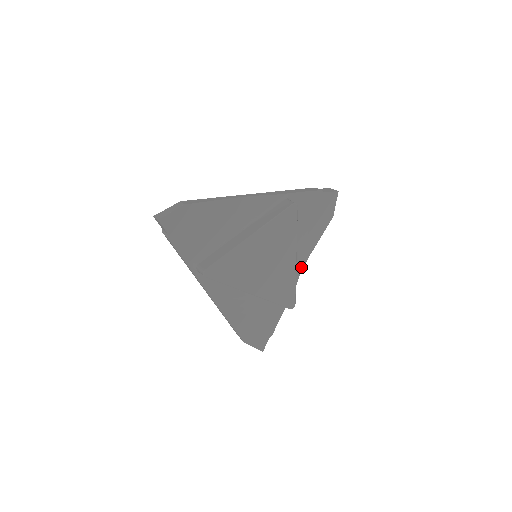
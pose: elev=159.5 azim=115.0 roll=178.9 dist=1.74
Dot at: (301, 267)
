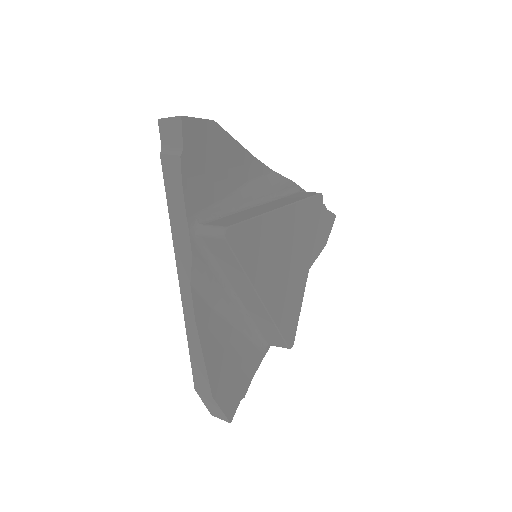
Dot at: occluded
